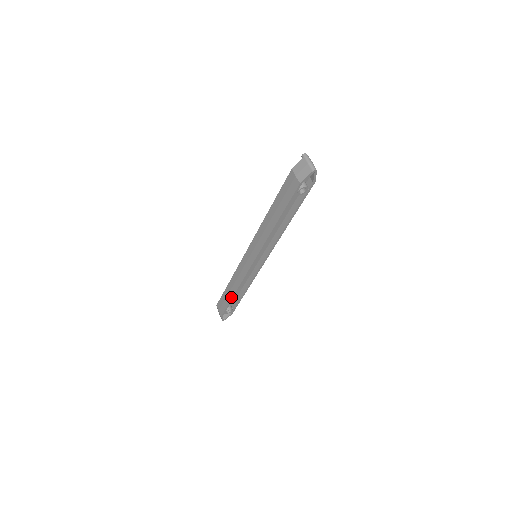
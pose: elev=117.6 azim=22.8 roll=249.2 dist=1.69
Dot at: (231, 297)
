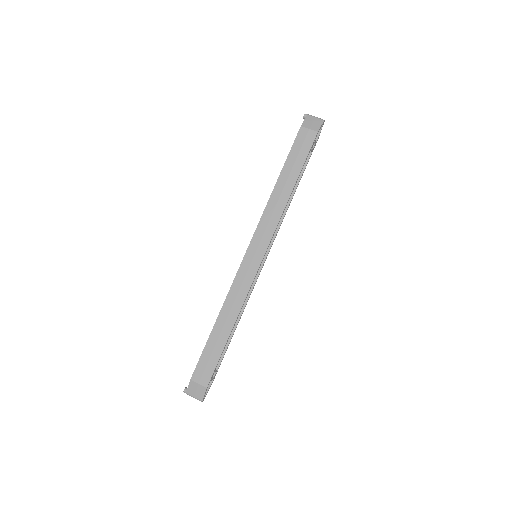
Dot at: (227, 336)
